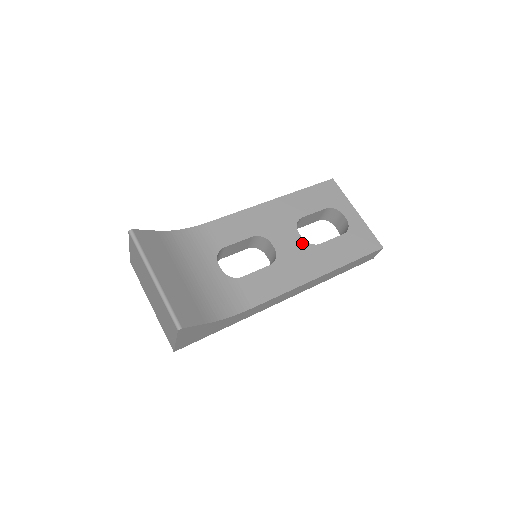
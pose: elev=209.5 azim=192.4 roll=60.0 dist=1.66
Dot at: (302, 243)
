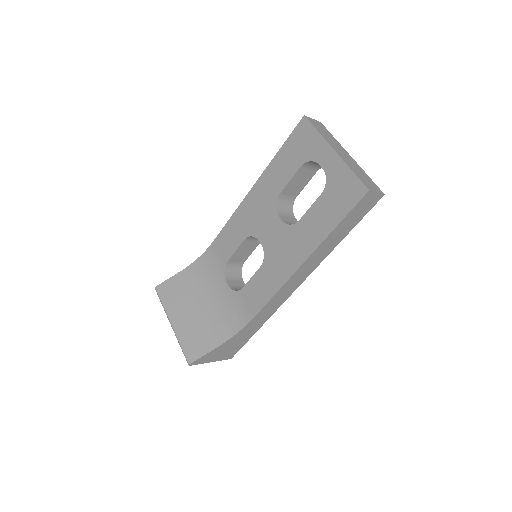
Dot at: (283, 228)
